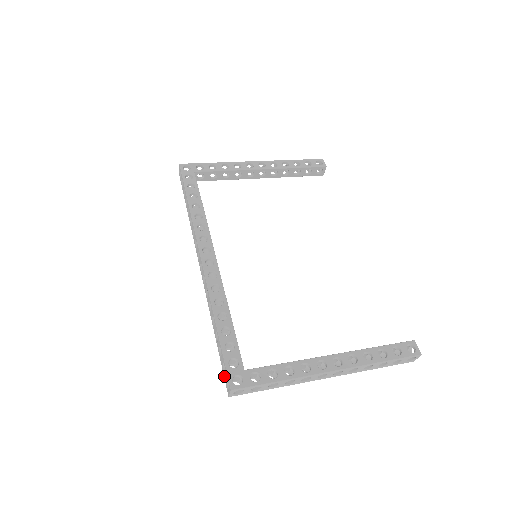
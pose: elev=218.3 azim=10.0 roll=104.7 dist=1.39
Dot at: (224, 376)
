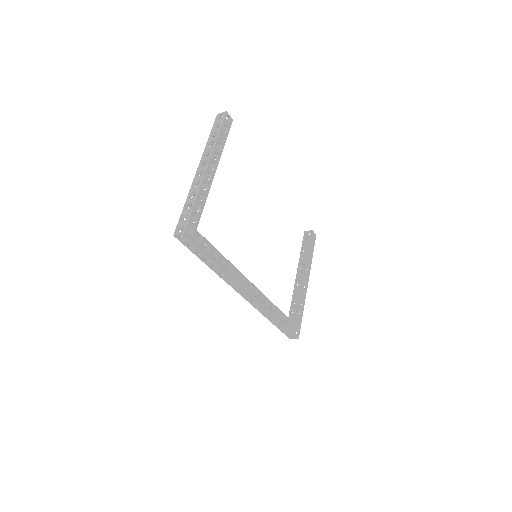
Dot at: (286, 334)
